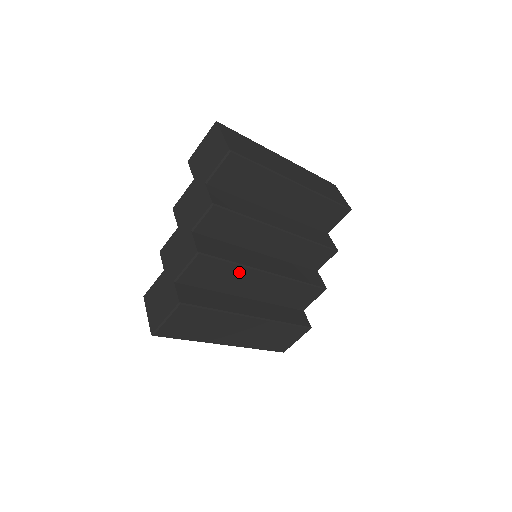
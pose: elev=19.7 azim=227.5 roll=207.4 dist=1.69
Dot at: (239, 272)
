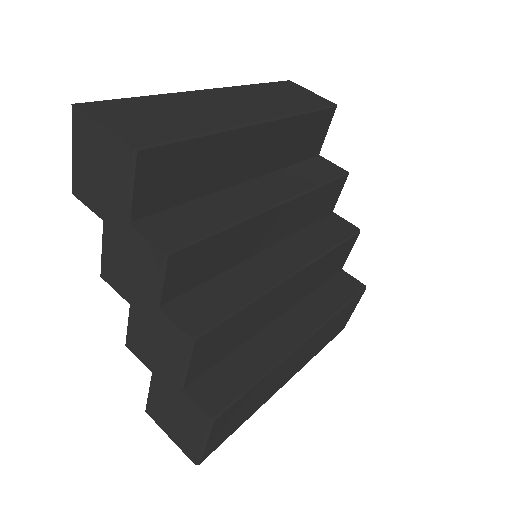
Dot at: (258, 307)
